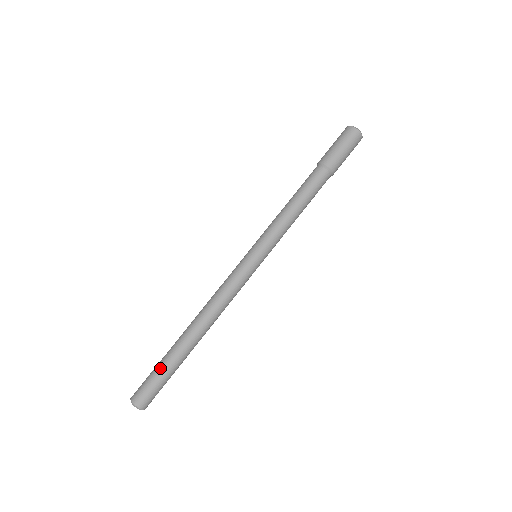
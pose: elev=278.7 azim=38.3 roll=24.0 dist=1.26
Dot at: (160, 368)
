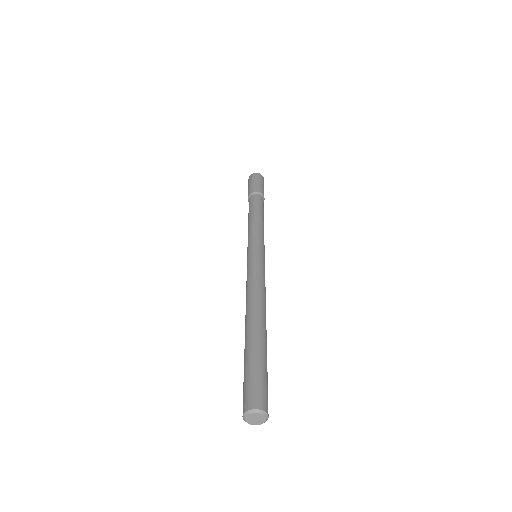
Dot at: (261, 362)
